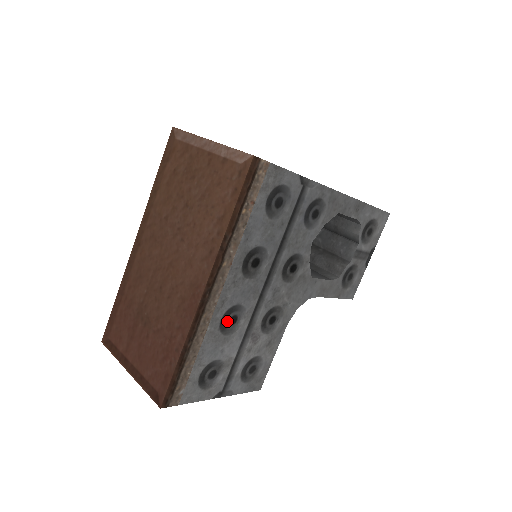
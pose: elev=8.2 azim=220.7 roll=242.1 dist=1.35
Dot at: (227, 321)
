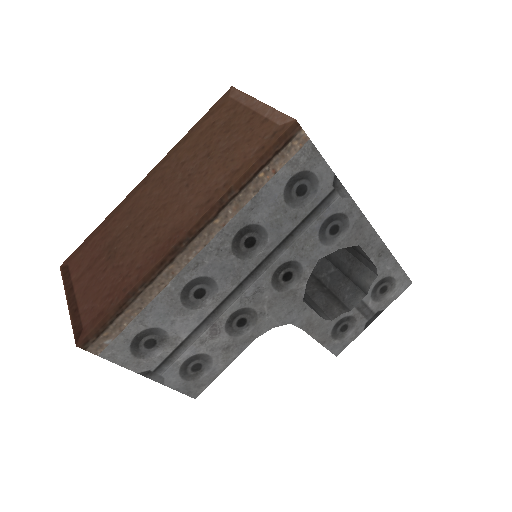
Dot at: (193, 290)
